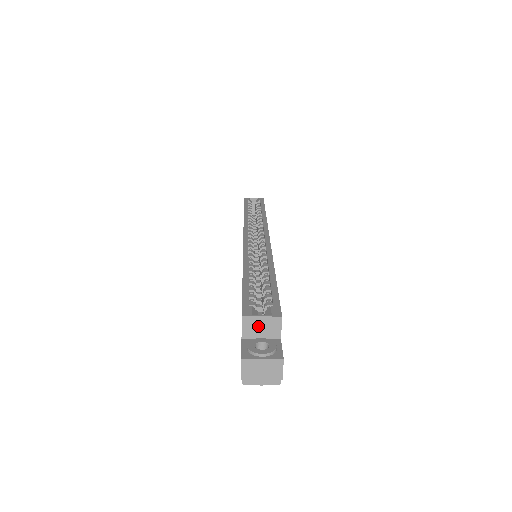
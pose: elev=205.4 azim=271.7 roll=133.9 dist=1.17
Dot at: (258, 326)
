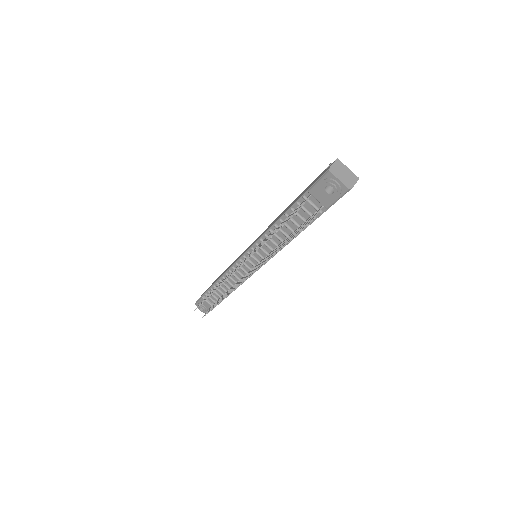
Dot at: occluded
